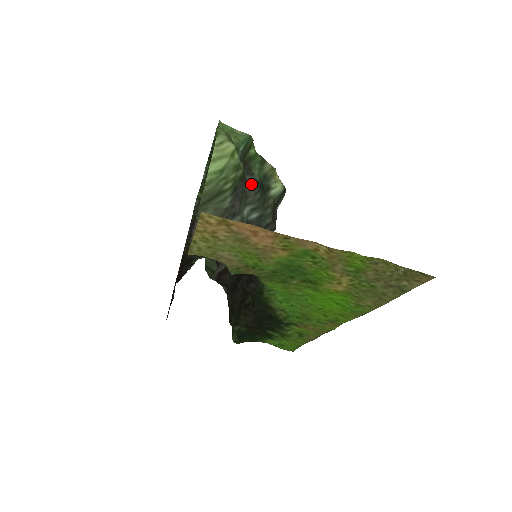
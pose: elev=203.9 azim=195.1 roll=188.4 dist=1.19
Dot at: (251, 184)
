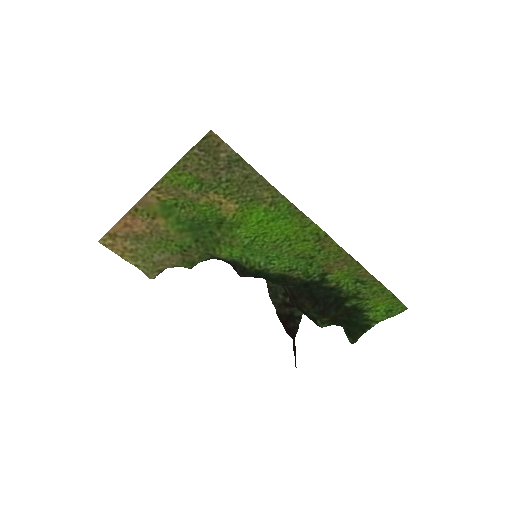
Dot at: occluded
